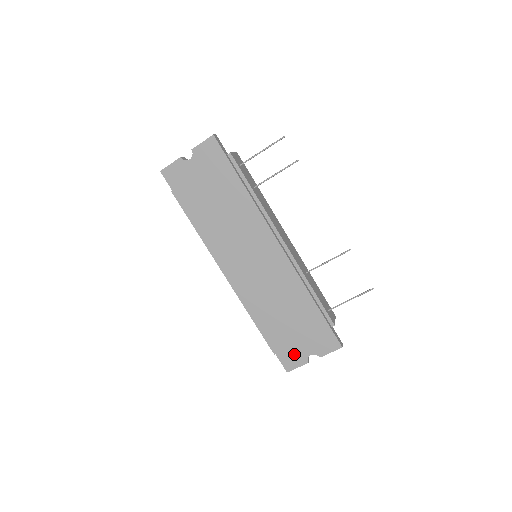
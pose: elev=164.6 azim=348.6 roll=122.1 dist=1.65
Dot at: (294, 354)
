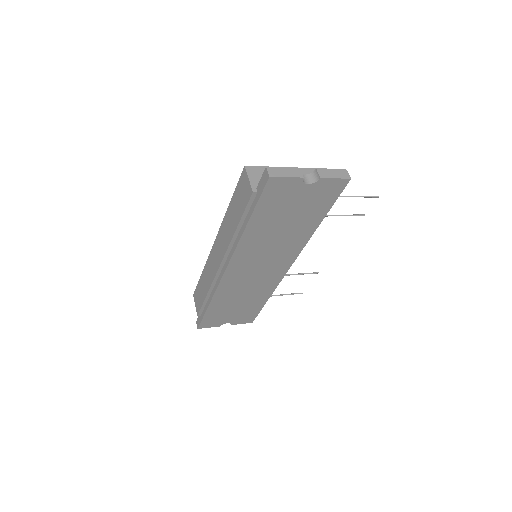
Dot at: (216, 321)
